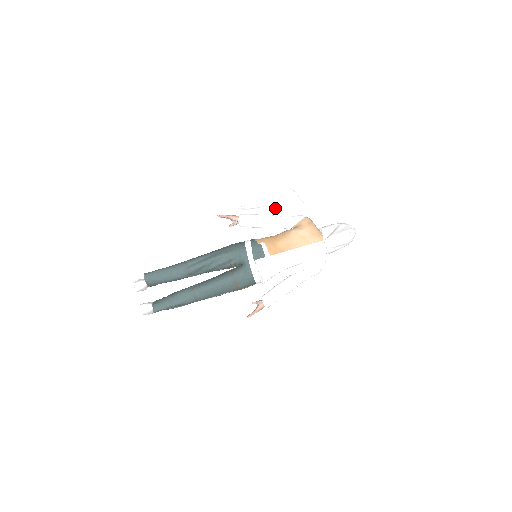
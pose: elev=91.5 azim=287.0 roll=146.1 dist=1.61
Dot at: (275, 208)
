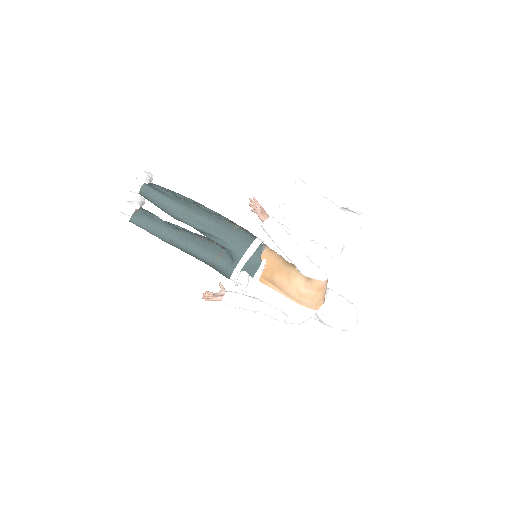
Dot at: (325, 220)
